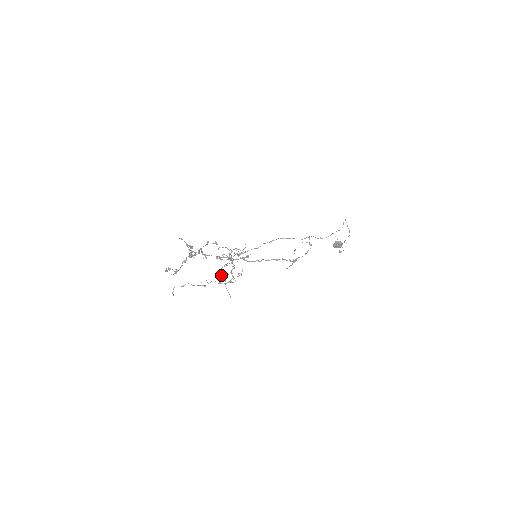
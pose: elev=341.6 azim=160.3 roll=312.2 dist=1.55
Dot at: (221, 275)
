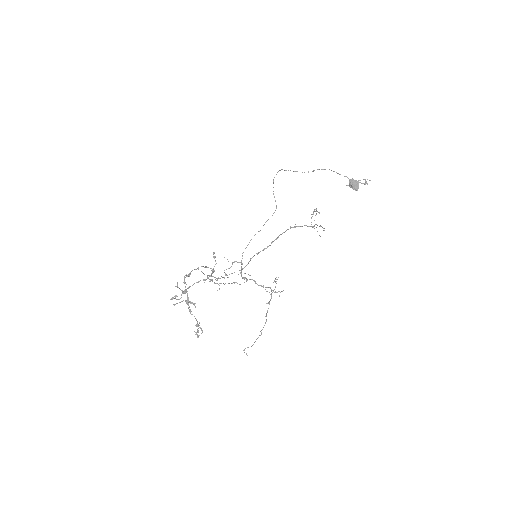
Dot at: occluded
